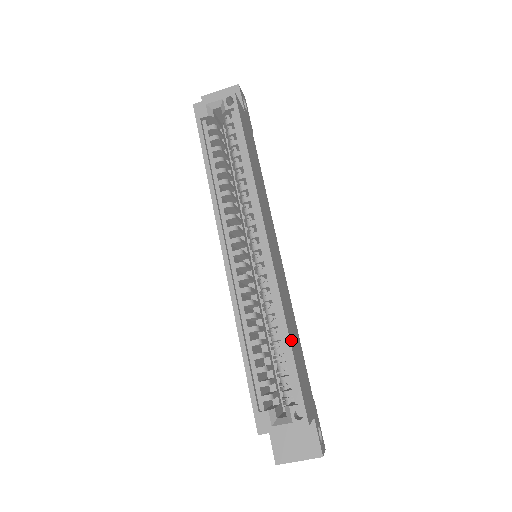
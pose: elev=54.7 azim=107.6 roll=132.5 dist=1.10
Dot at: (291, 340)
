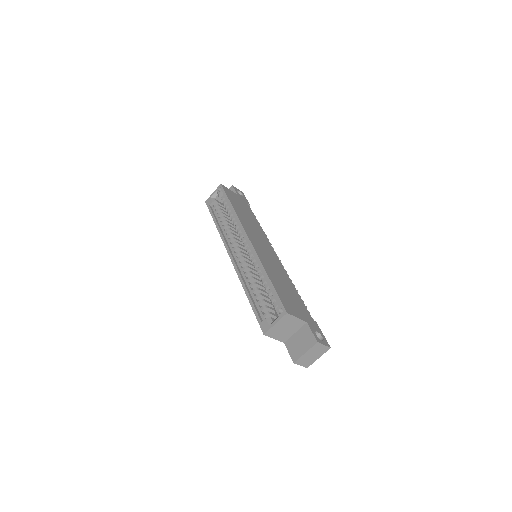
Dot at: (271, 278)
